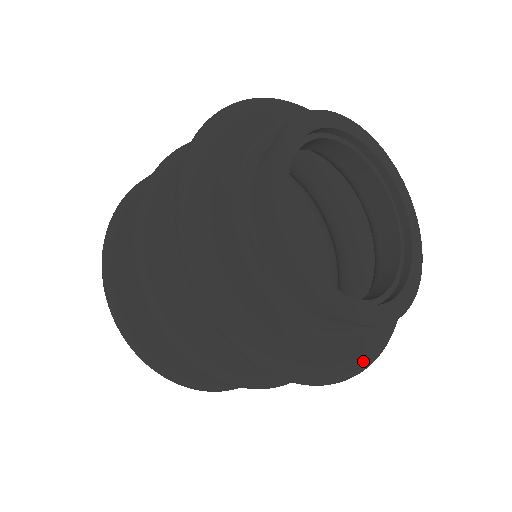
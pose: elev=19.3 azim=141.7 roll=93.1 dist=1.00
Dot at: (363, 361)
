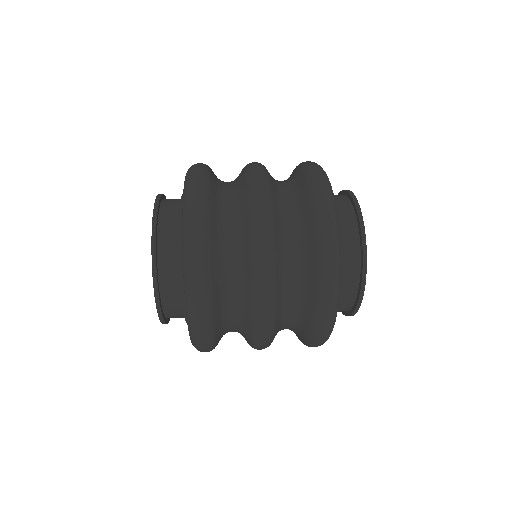
Dot at: occluded
